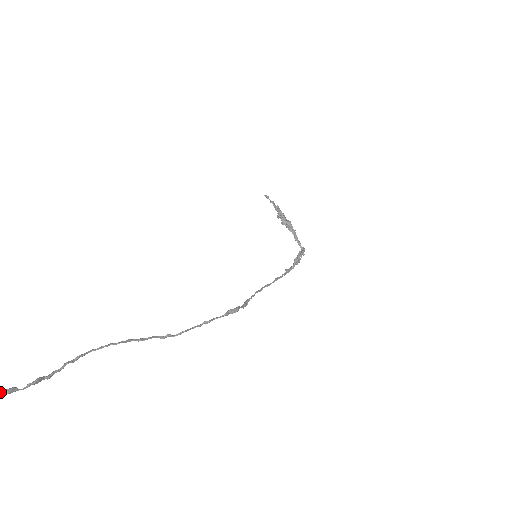
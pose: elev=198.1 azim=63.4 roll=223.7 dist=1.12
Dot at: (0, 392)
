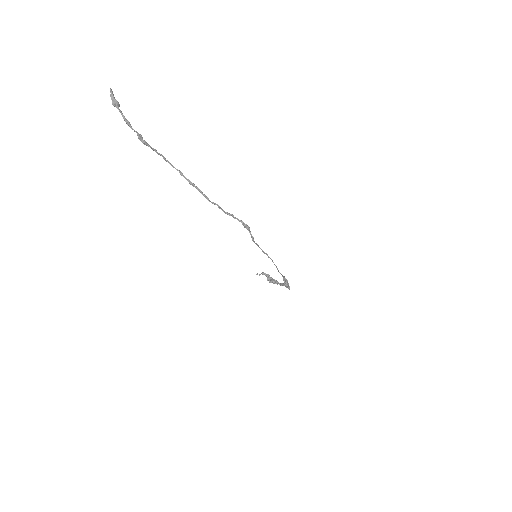
Dot at: (125, 118)
